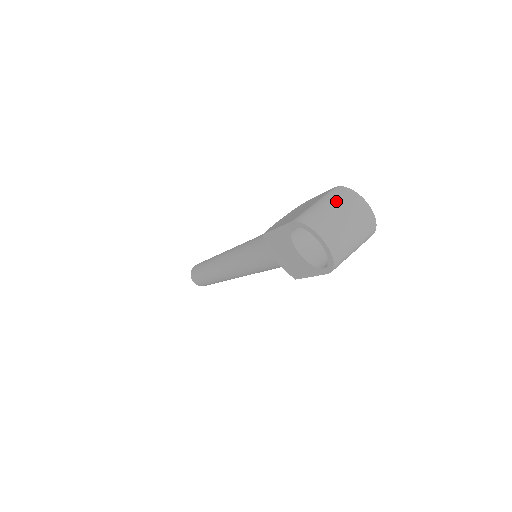
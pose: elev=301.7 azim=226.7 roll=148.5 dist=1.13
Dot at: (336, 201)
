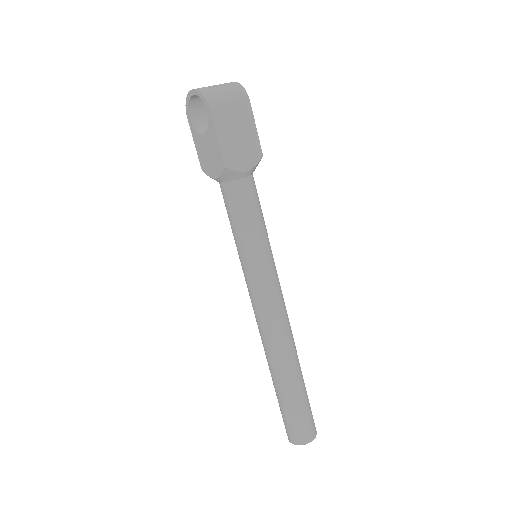
Dot at: occluded
